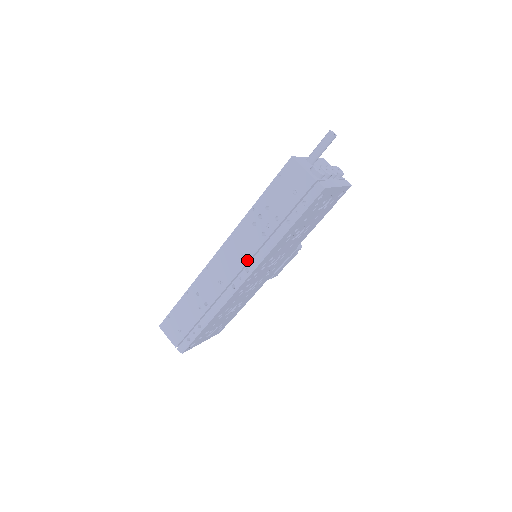
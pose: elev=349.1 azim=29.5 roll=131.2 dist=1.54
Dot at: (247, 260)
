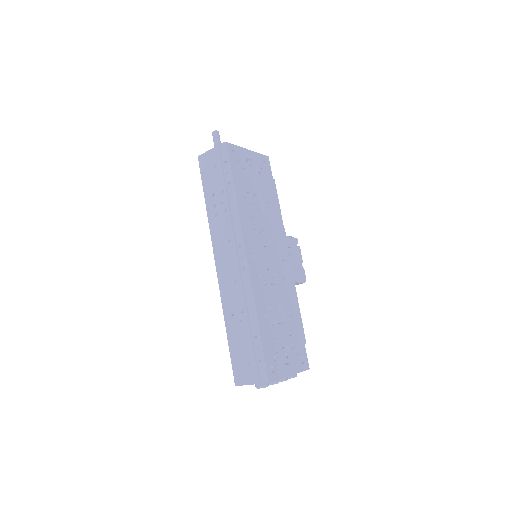
Dot at: (233, 240)
